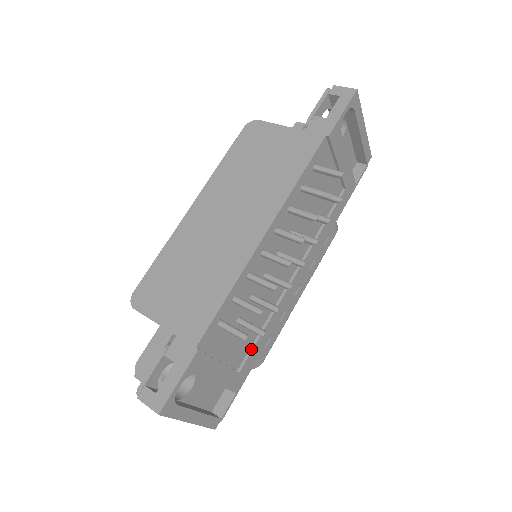
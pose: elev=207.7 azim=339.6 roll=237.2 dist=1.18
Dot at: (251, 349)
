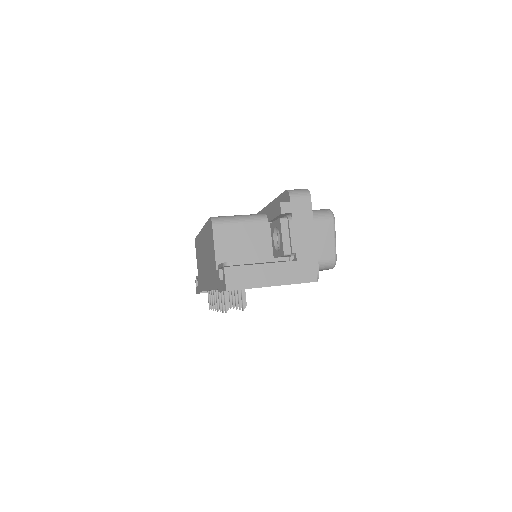
Dot at: occluded
